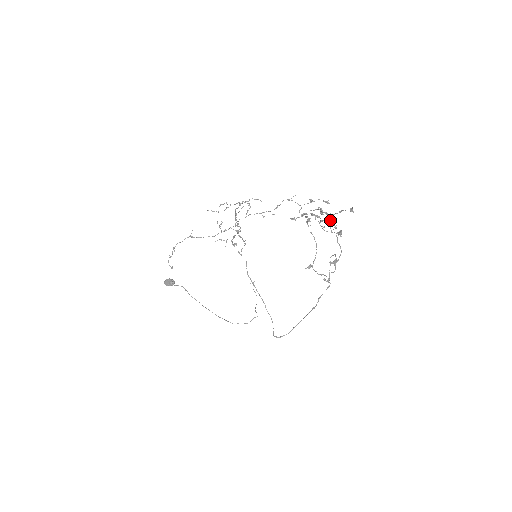
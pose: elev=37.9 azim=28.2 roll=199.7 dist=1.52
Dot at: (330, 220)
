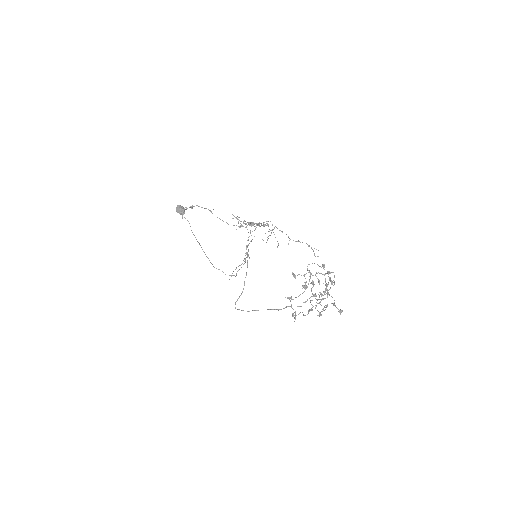
Dot at: occluded
